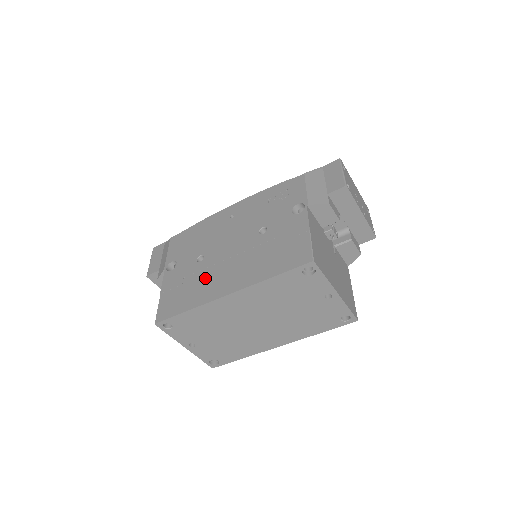
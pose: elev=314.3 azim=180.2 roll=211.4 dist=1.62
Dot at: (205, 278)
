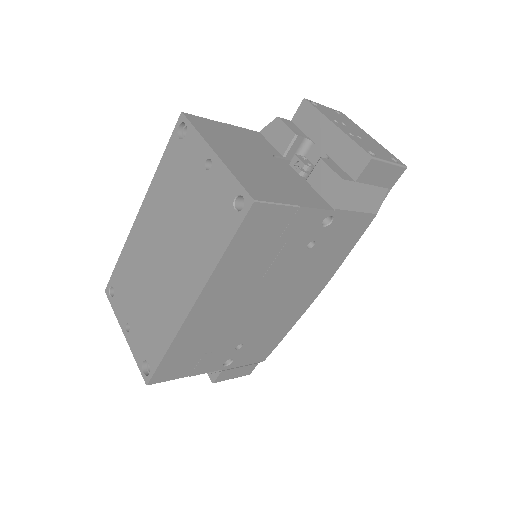
Dot at: occluded
